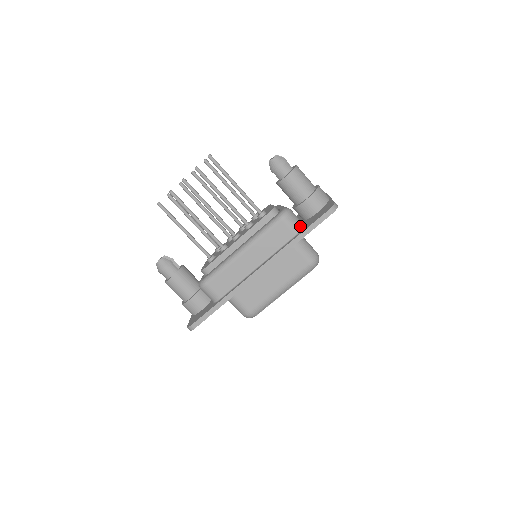
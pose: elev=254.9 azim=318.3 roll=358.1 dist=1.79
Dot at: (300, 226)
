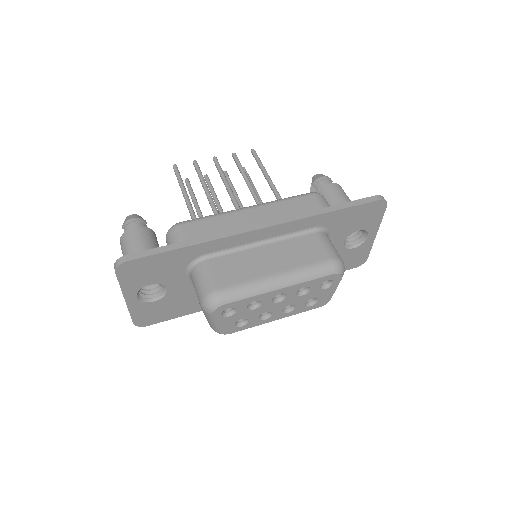
Dot at: occluded
